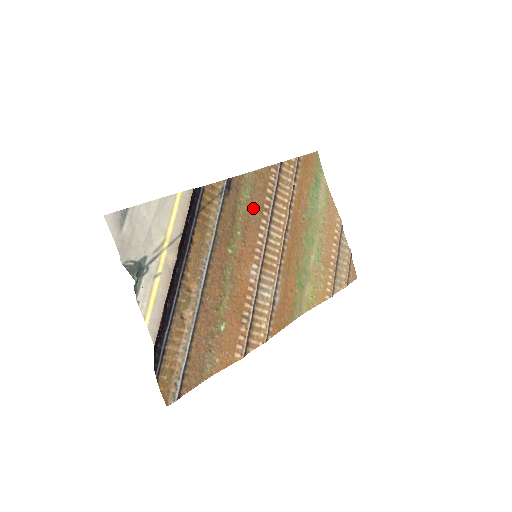
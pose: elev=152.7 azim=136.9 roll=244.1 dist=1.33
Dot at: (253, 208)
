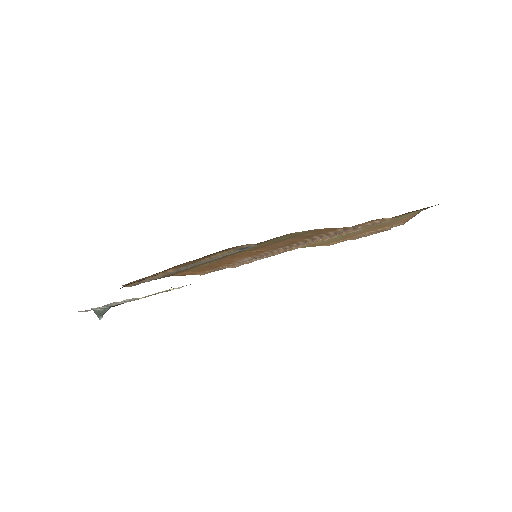
Dot at: (282, 242)
